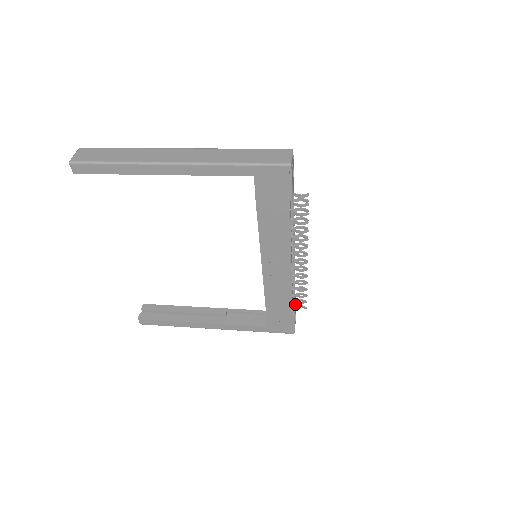
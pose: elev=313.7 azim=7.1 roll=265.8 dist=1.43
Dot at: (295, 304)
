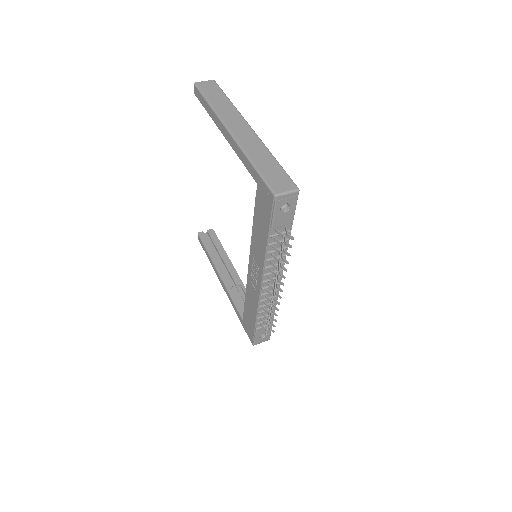
Dot at: (268, 325)
